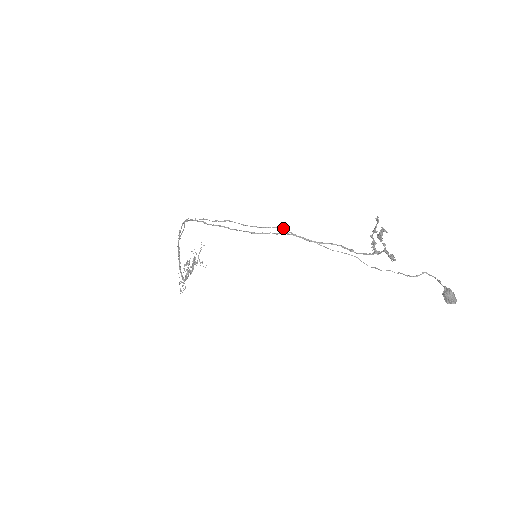
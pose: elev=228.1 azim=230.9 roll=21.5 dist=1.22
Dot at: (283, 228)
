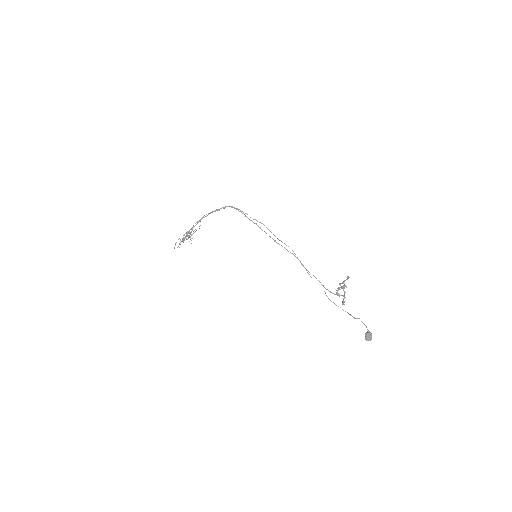
Dot at: occluded
